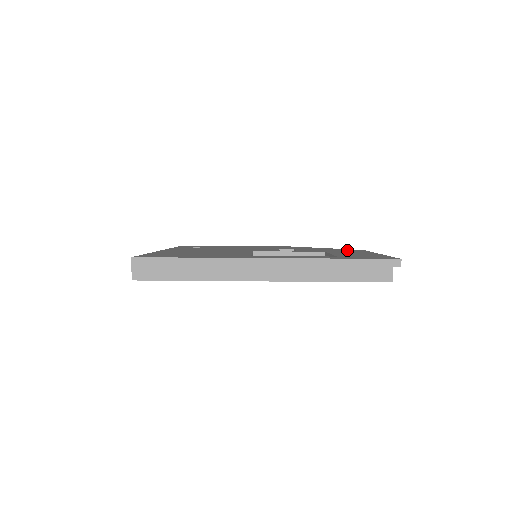
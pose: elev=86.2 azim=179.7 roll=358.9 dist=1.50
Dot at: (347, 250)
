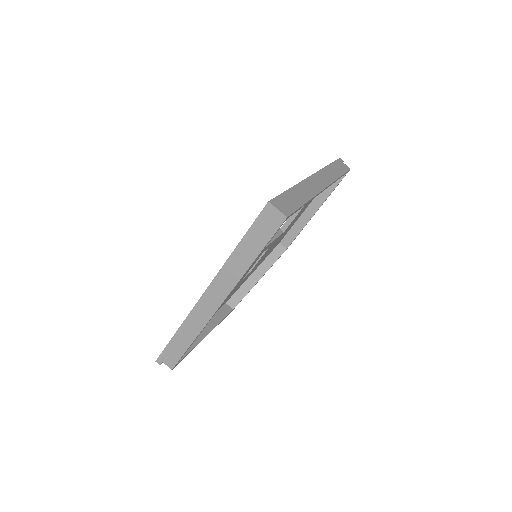
Dot at: occluded
